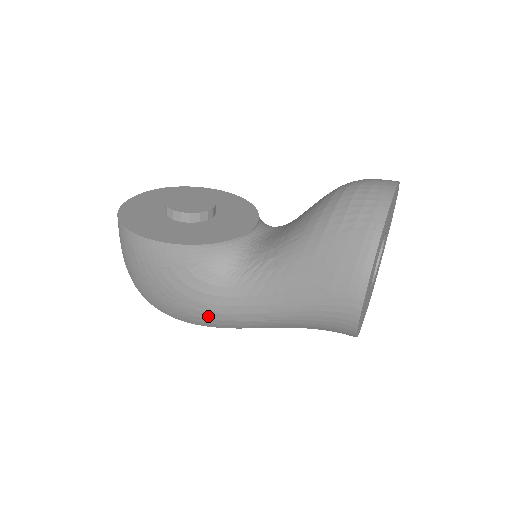
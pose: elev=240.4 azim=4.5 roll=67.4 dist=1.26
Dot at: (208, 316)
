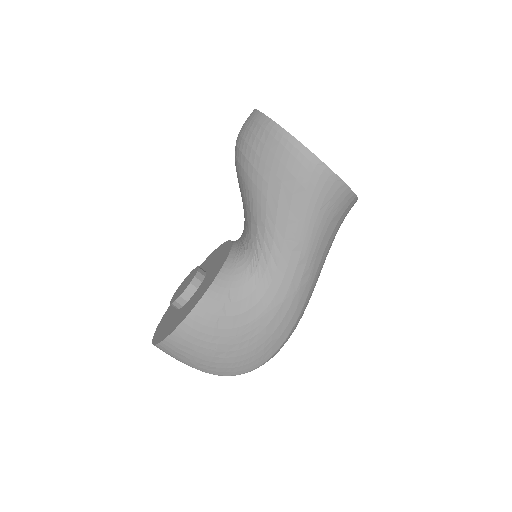
Dot at: (280, 317)
